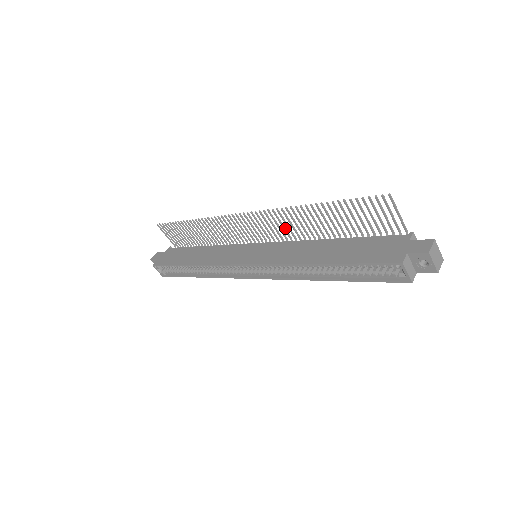
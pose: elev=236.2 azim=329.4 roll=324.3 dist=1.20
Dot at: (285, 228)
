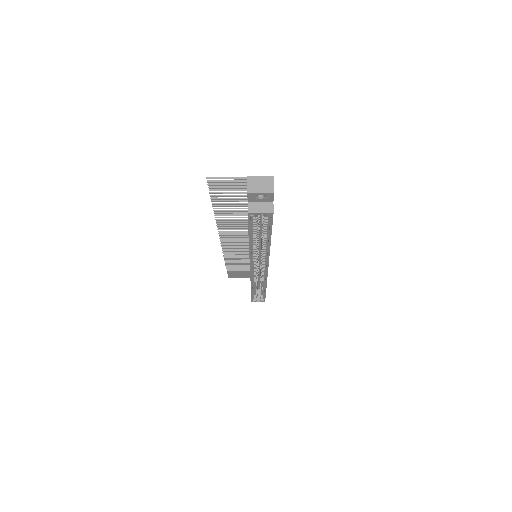
Dot at: (239, 229)
